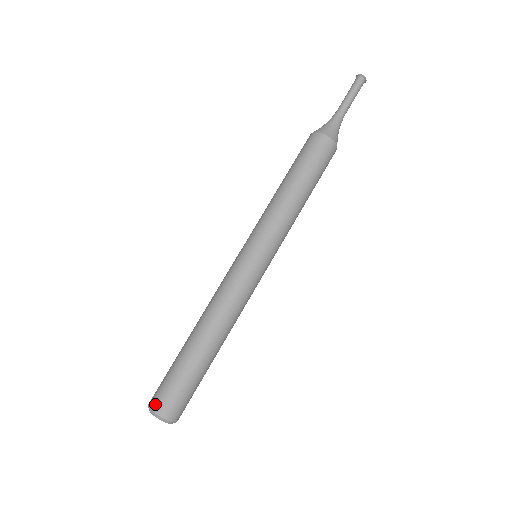
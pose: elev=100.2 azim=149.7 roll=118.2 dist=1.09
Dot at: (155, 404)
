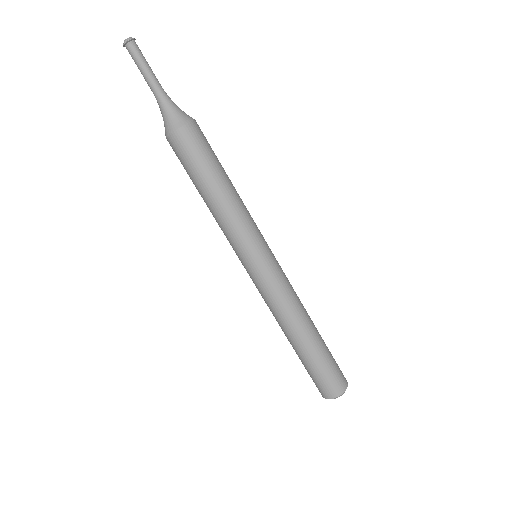
Dot at: occluded
